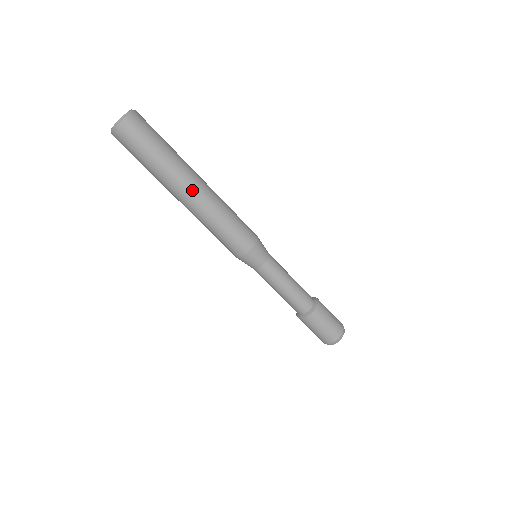
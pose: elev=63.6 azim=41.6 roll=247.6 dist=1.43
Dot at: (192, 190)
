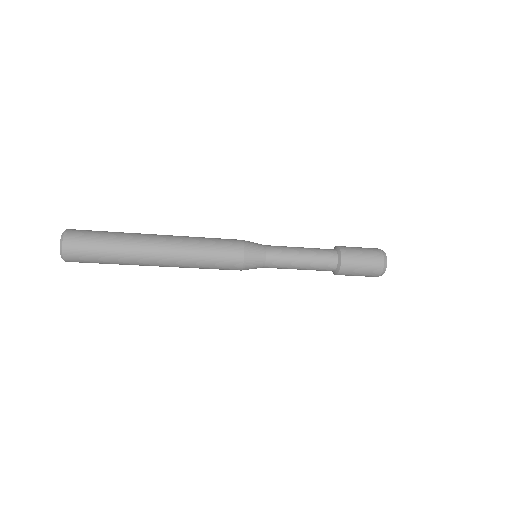
Dot at: (157, 260)
